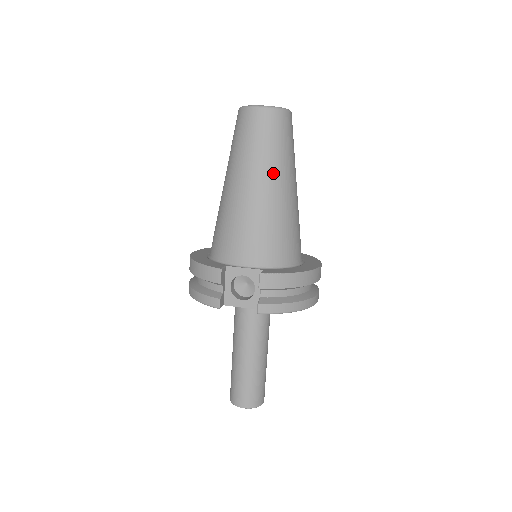
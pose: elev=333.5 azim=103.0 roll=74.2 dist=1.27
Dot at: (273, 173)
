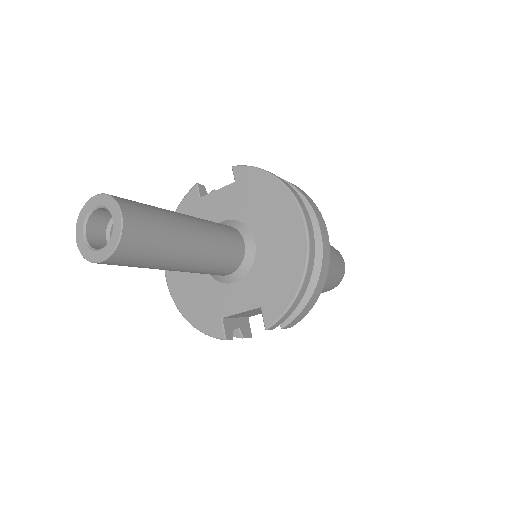
Dot at: occluded
